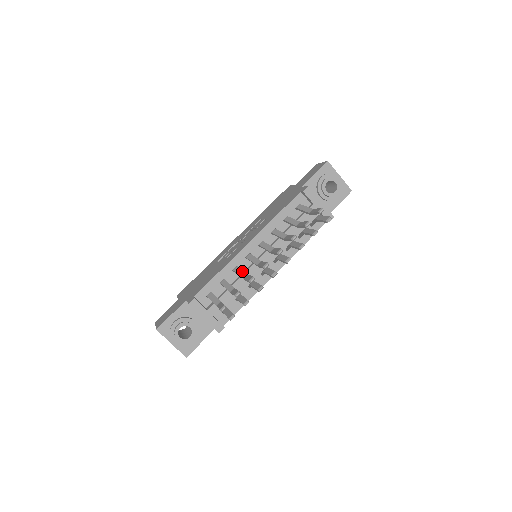
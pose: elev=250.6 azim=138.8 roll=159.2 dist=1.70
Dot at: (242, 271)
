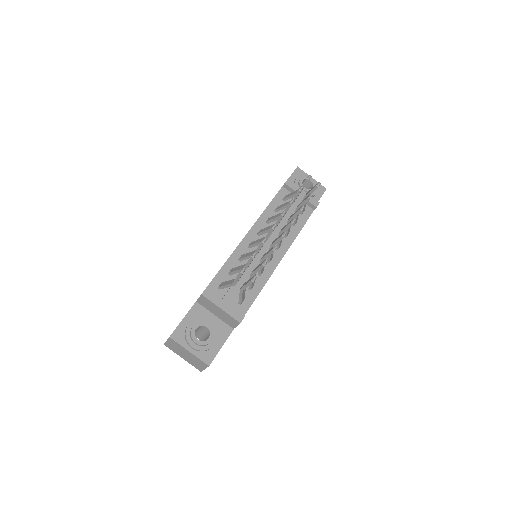
Dot at: (249, 252)
